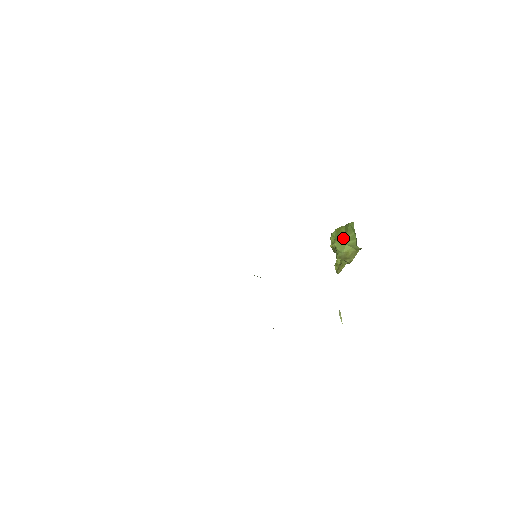
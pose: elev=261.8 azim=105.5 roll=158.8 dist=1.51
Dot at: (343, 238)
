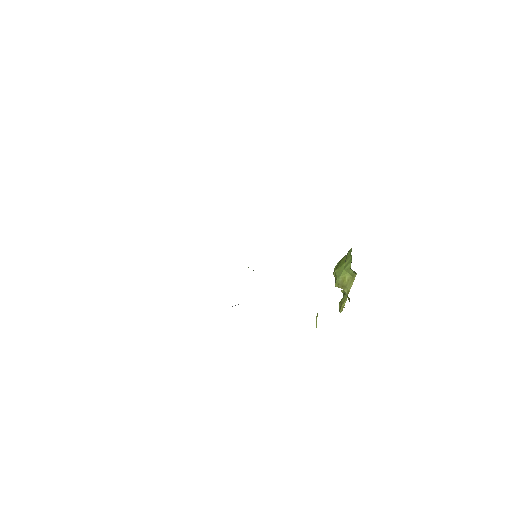
Dot at: (342, 264)
